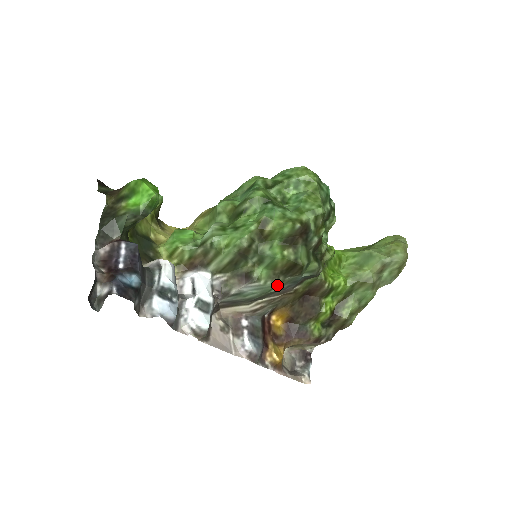
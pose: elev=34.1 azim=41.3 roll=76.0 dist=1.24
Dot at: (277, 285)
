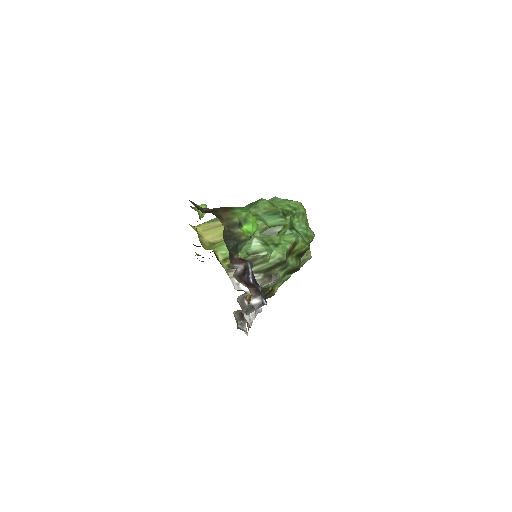
Dot at: occluded
